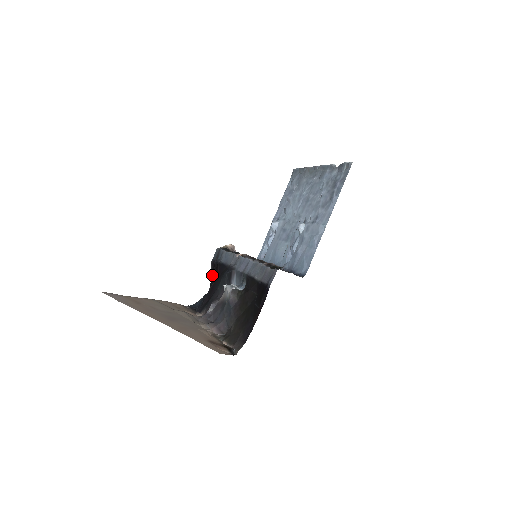
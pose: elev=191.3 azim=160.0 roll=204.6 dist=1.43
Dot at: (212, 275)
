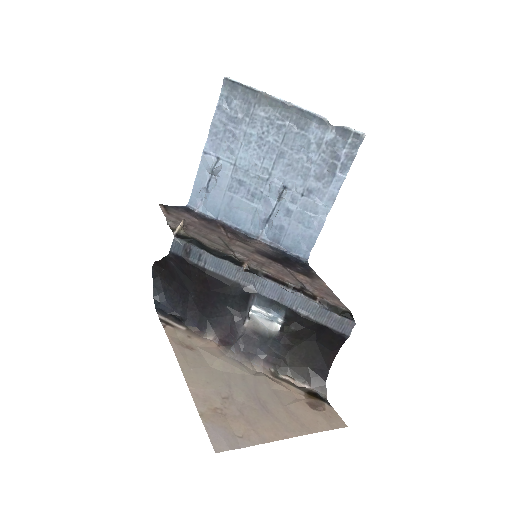
Dot at: (181, 273)
